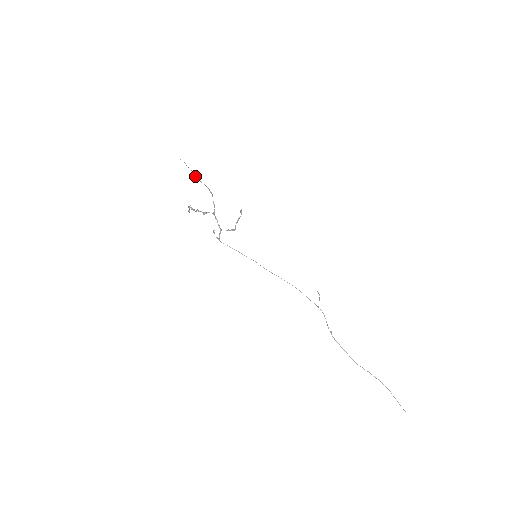
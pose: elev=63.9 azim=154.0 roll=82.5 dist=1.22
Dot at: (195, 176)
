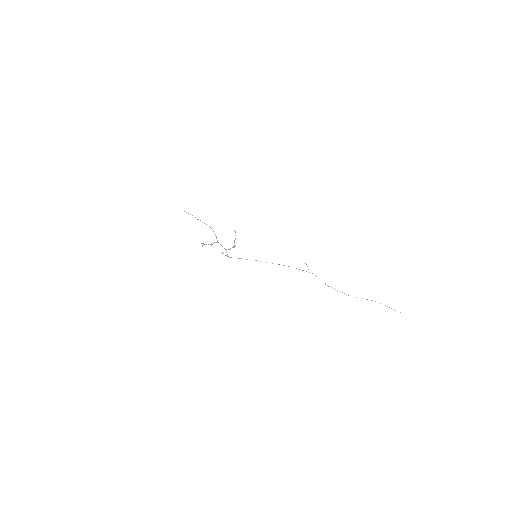
Dot at: (197, 219)
